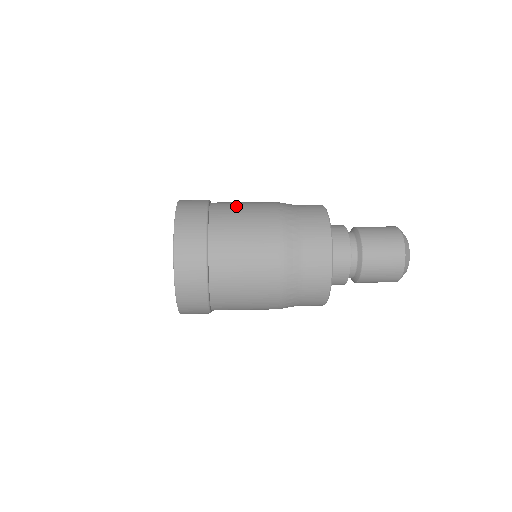
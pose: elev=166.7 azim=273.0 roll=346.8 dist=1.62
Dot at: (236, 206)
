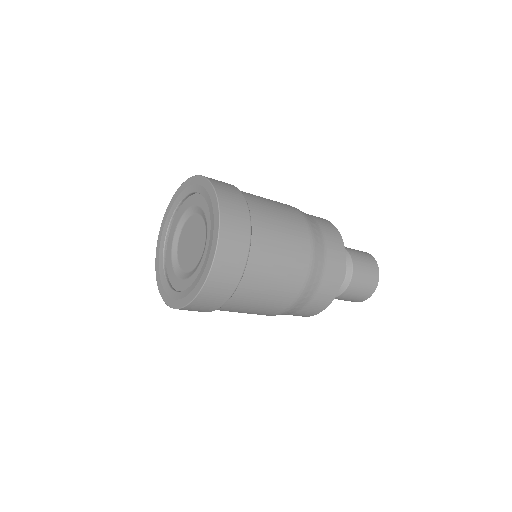
Dot at: occluded
